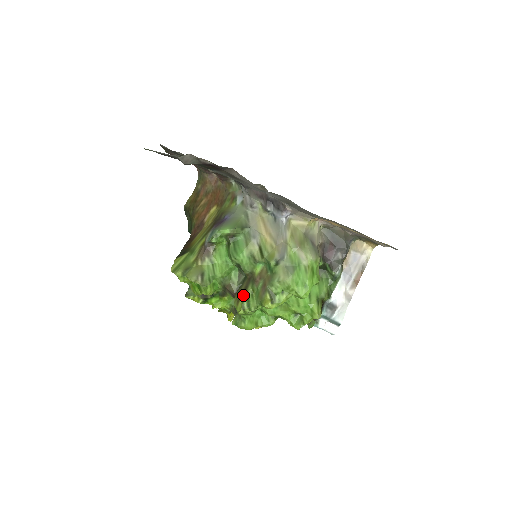
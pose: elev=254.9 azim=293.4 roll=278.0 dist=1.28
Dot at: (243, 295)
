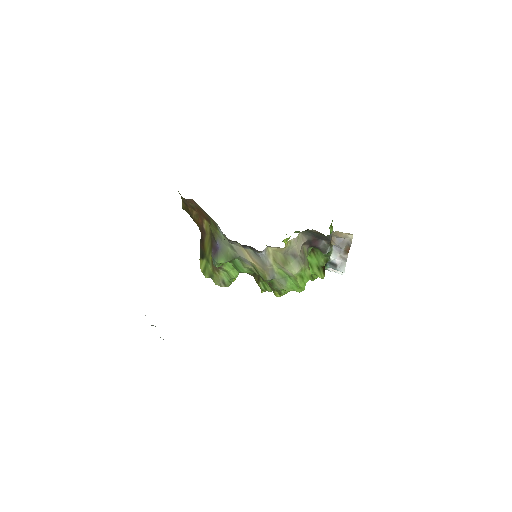
Dot at: (259, 282)
